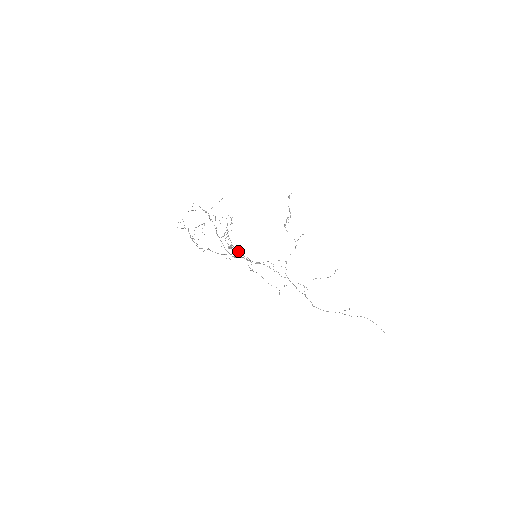
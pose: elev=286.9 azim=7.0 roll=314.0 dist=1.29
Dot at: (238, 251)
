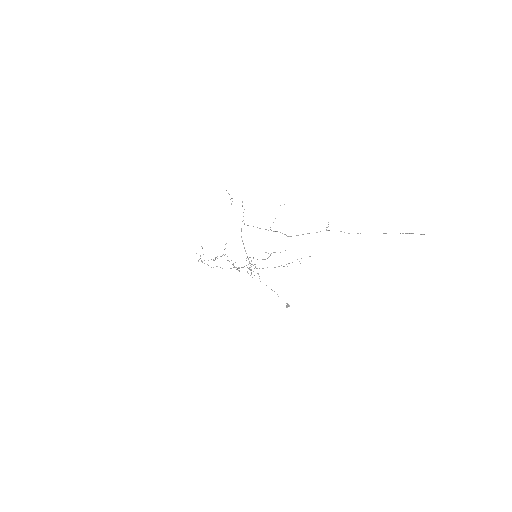
Dot at: (250, 267)
